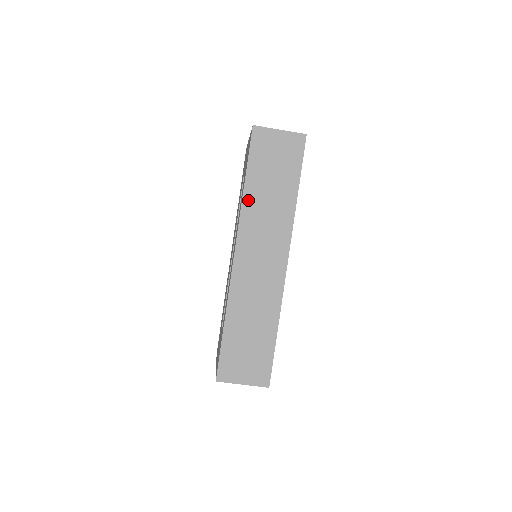
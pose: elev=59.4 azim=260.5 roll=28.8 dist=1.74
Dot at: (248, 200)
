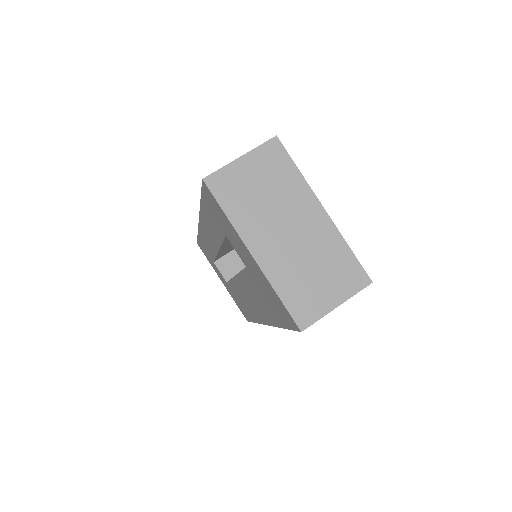
Dot at: occluded
